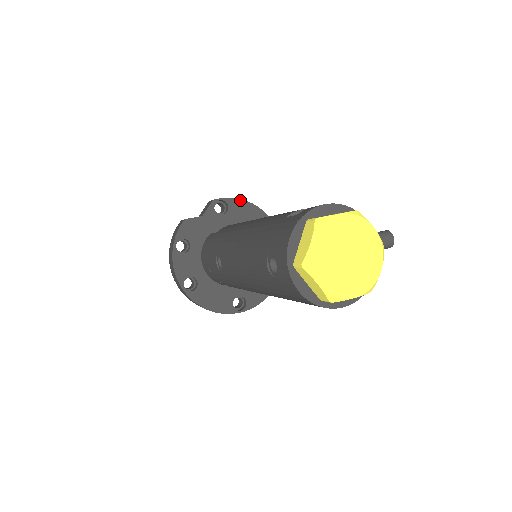
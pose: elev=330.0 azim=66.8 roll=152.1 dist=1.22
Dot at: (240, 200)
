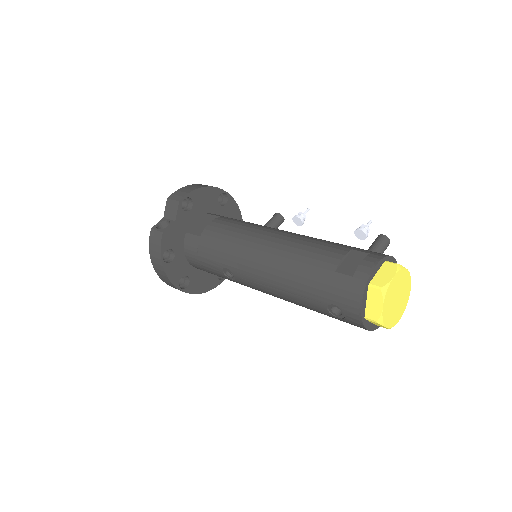
Dot at: (199, 189)
